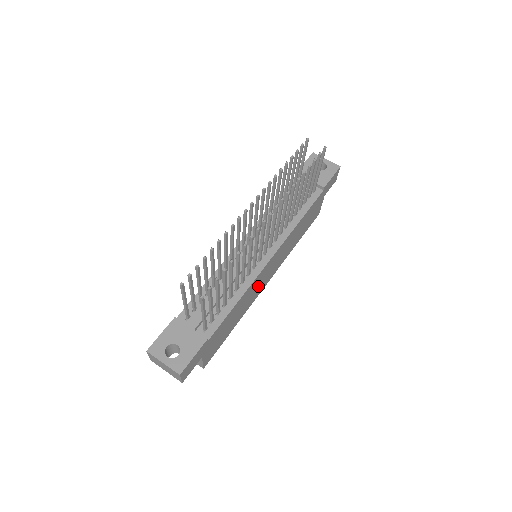
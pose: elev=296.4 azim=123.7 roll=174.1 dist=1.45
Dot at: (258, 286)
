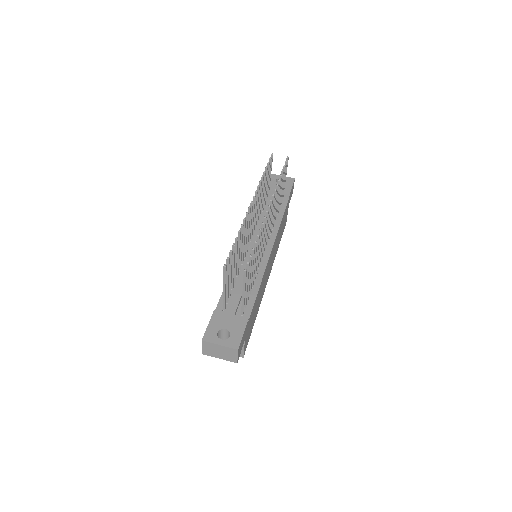
Dot at: (265, 280)
